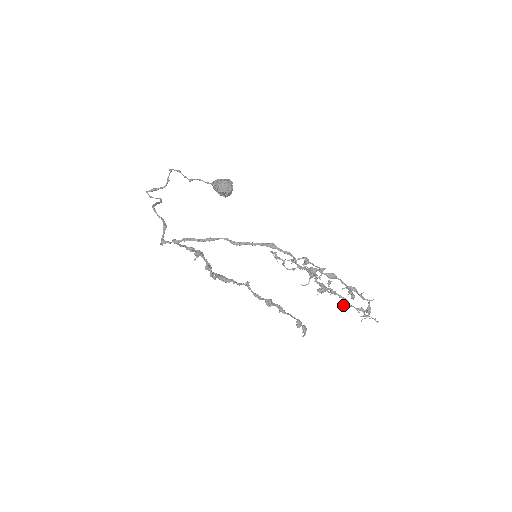
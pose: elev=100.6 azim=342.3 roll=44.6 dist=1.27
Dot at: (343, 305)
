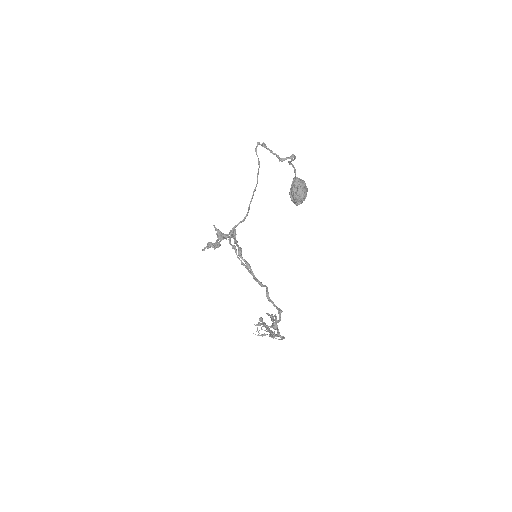
Dot at: (258, 324)
